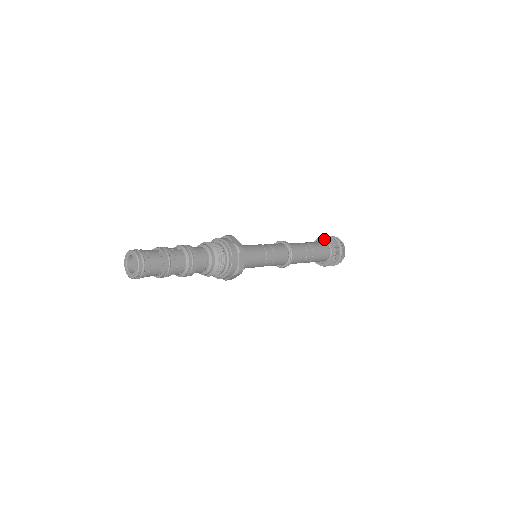
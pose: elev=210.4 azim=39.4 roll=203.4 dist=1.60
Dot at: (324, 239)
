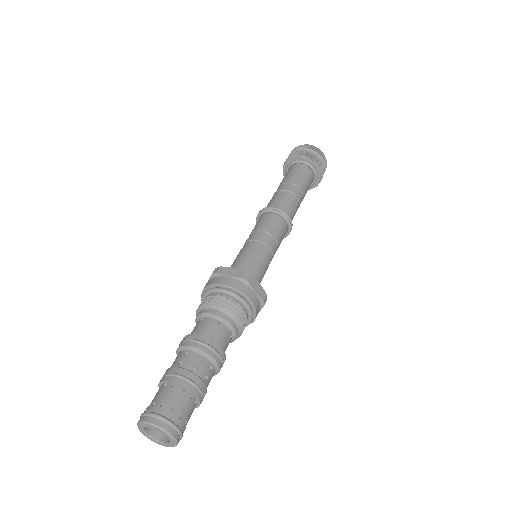
Dot at: (294, 160)
